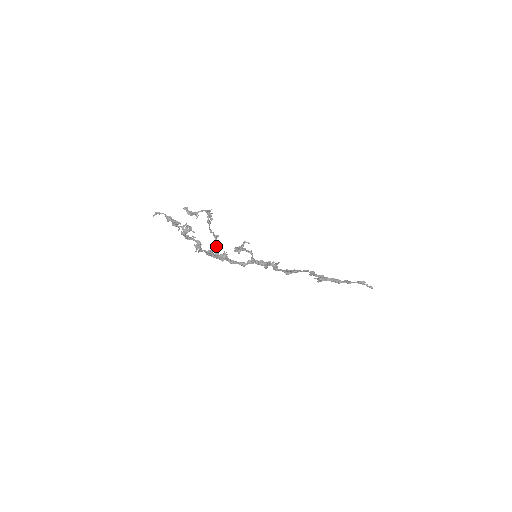
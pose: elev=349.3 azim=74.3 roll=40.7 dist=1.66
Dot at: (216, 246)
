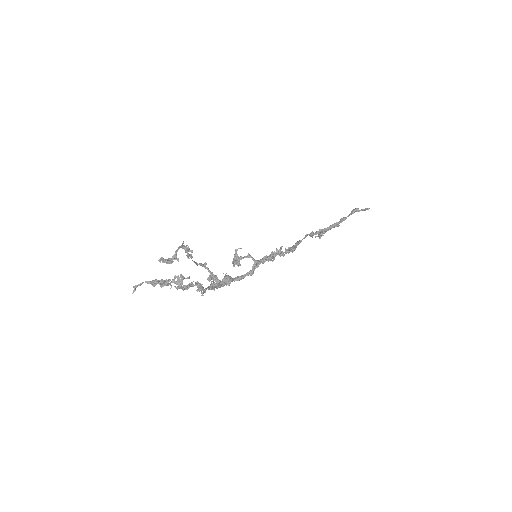
Dot at: (211, 275)
